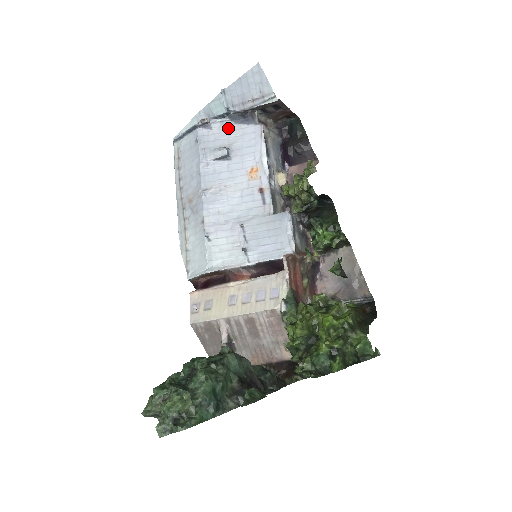
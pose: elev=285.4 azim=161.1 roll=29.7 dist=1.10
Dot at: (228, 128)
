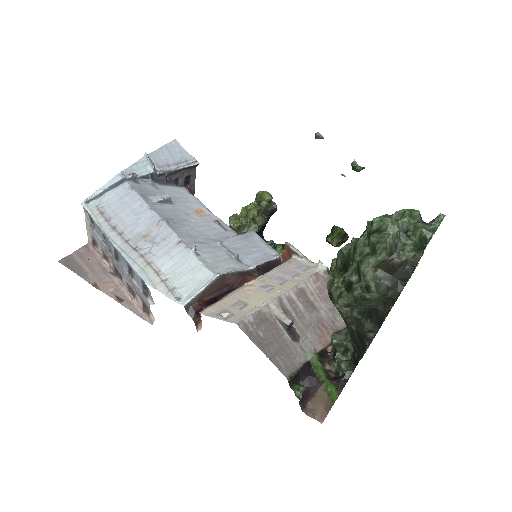
Dot at: (155, 186)
